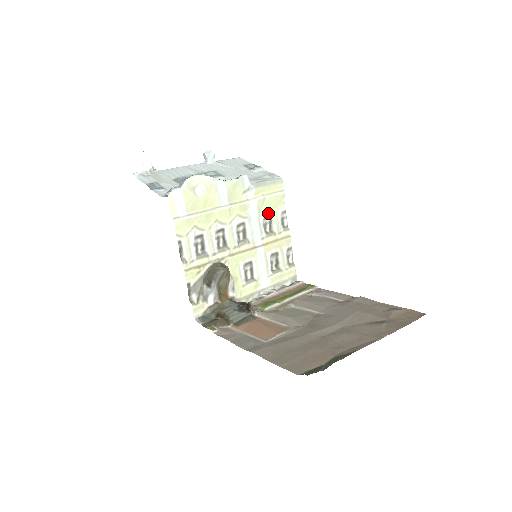
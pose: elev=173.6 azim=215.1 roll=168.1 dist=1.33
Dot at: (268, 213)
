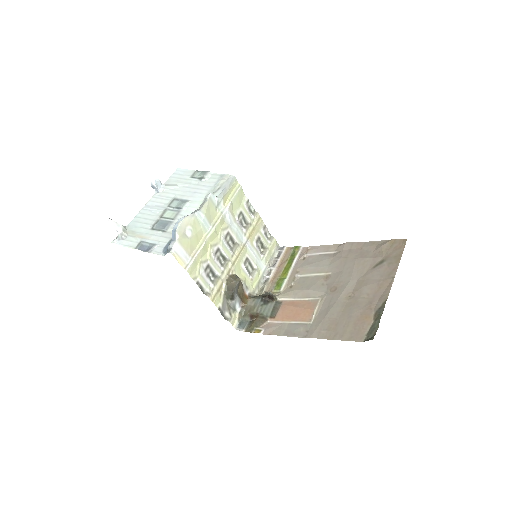
Dot at: (239, 211)
